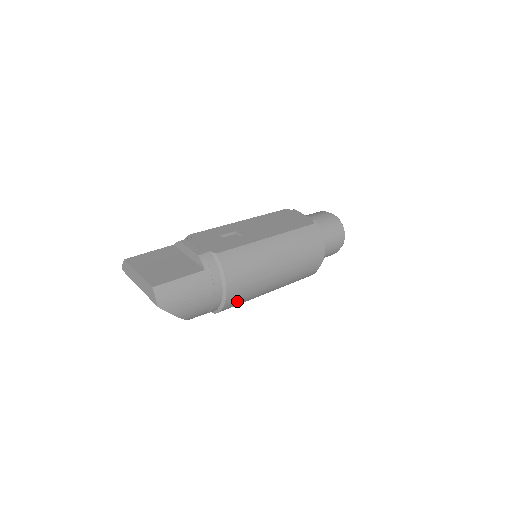
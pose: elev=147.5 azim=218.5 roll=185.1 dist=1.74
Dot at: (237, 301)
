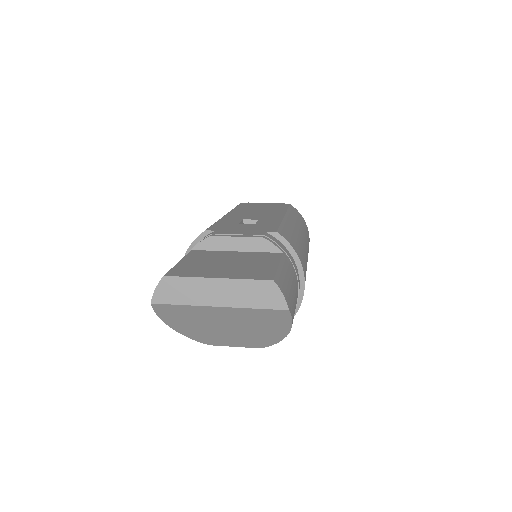
Dot at: occluded
